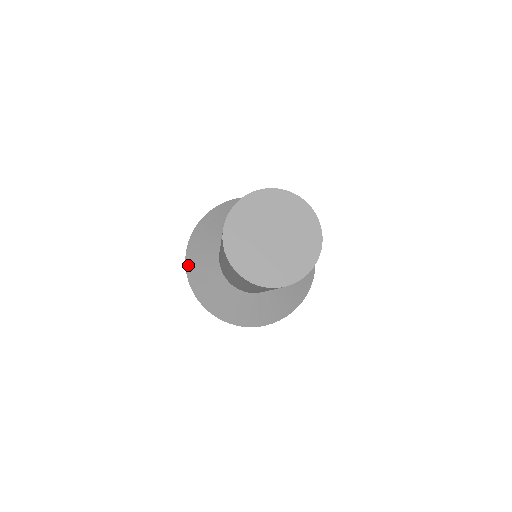
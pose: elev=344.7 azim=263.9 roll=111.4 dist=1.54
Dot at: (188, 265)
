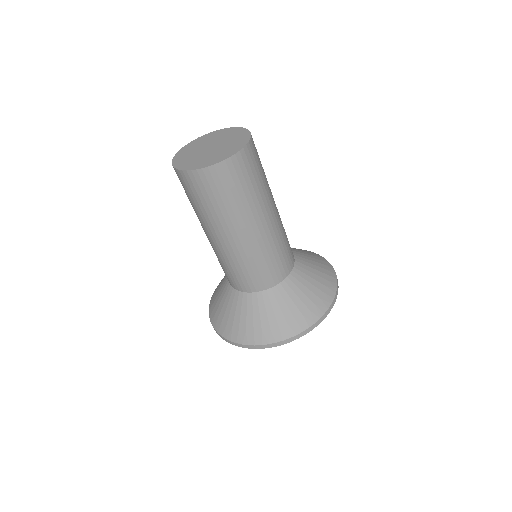
Dot at: (211, 303)
